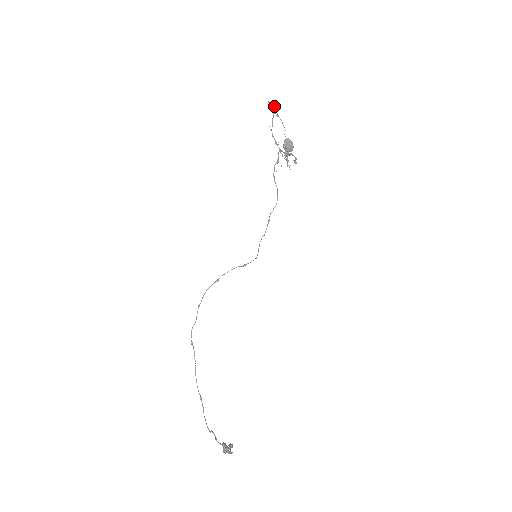
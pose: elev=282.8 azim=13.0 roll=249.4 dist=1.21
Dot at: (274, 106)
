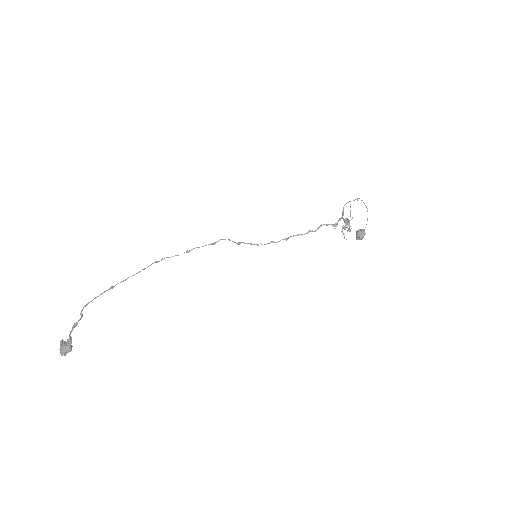
Dot at: occluded
